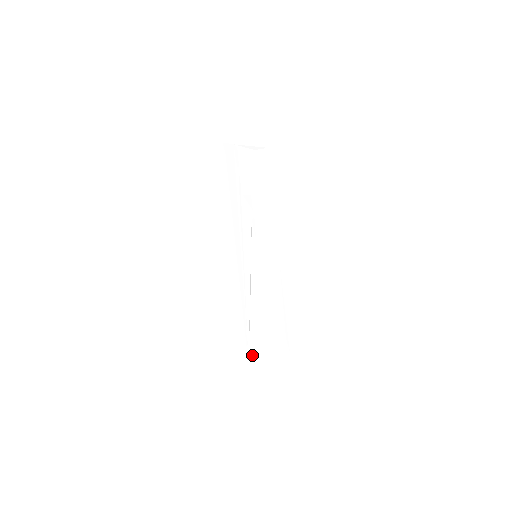
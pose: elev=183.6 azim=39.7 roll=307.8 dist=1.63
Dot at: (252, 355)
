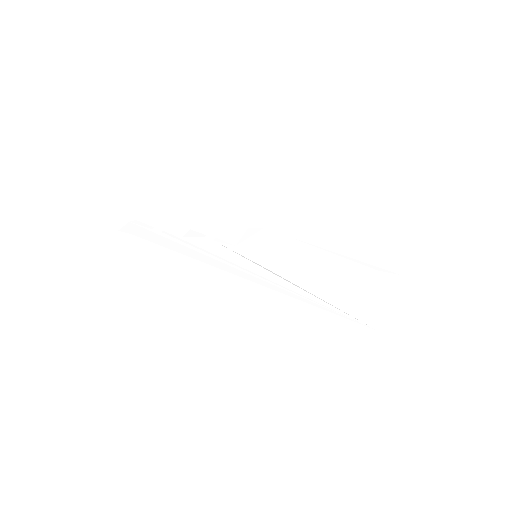
Dot at: (369, 320)
